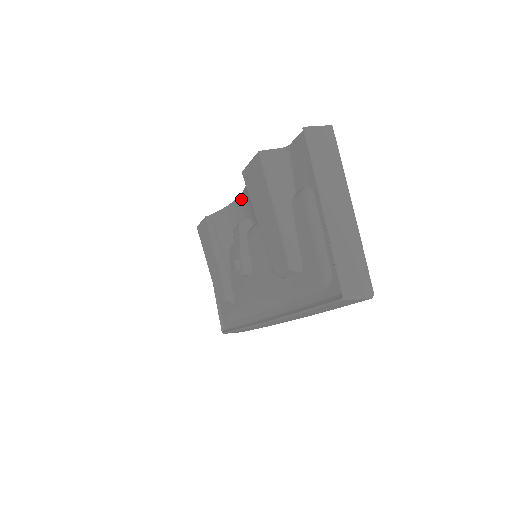
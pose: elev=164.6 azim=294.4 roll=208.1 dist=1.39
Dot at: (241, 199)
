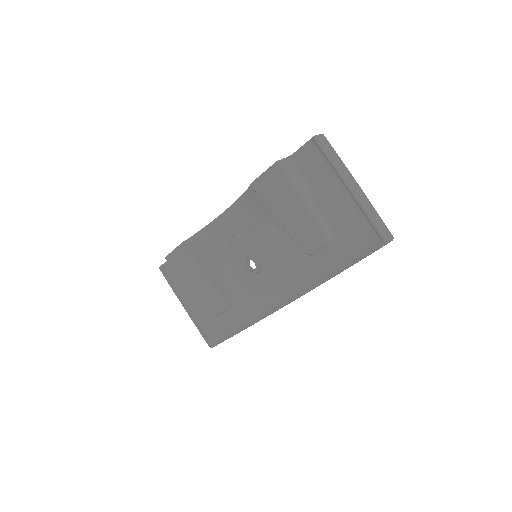
Dot at: (229, 213)
